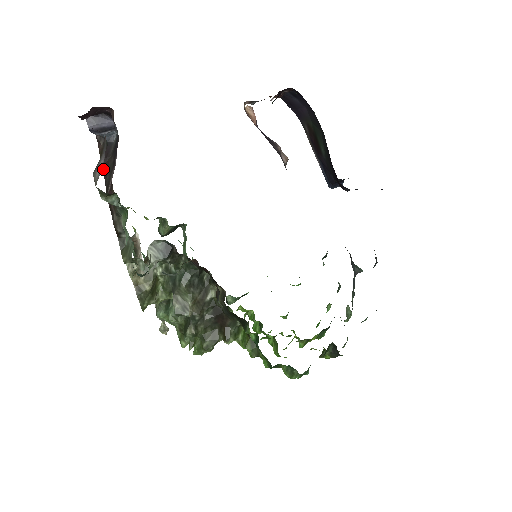
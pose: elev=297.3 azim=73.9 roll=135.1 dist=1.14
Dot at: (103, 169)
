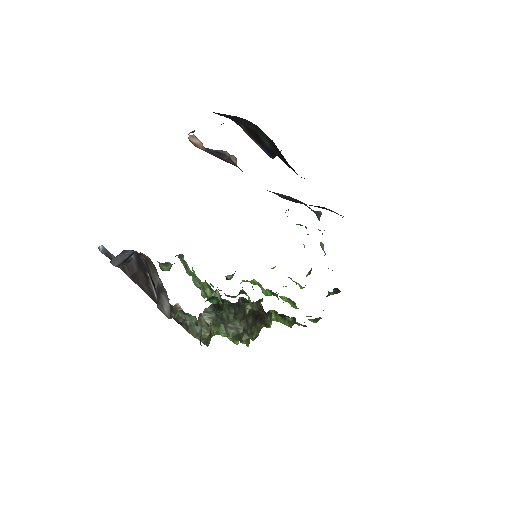
Dot at: (135, 282)
